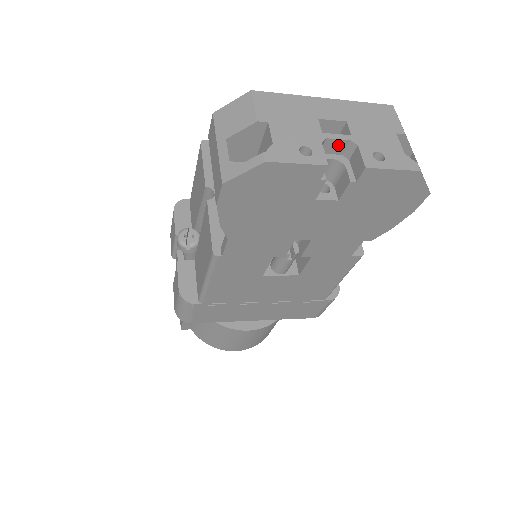
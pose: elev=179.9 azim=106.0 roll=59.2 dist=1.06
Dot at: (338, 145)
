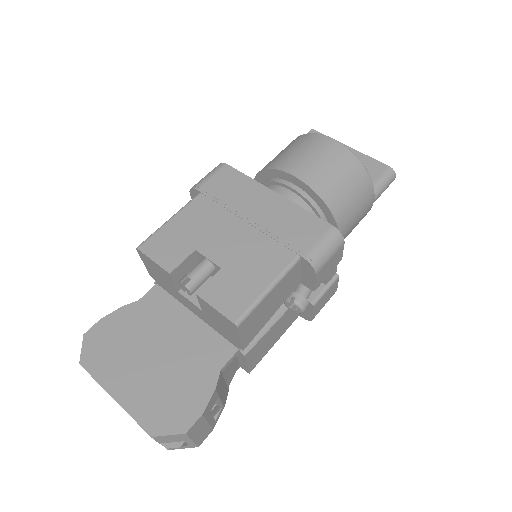
Dot at: occluded
